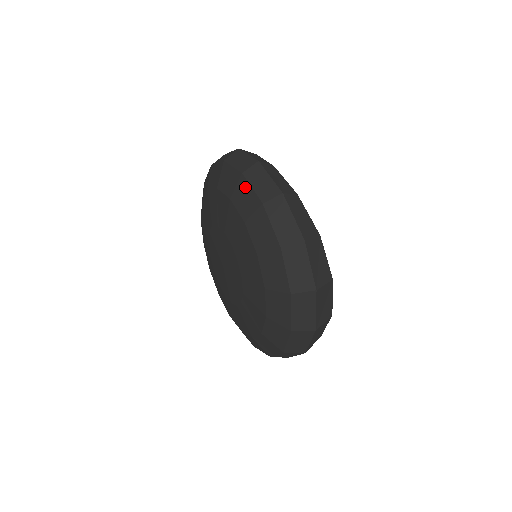
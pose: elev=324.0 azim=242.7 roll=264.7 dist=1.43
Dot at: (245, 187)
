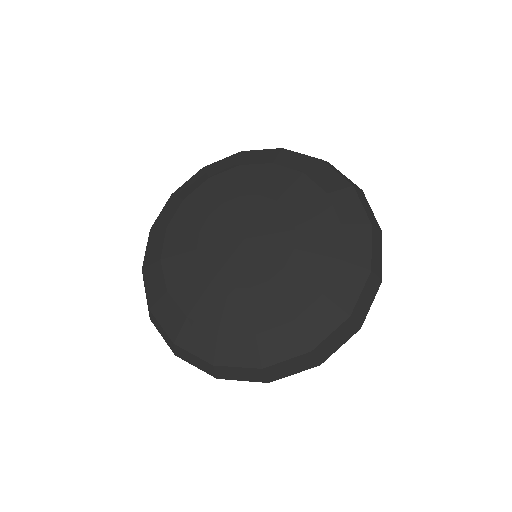
Dot at: (327, 169)
